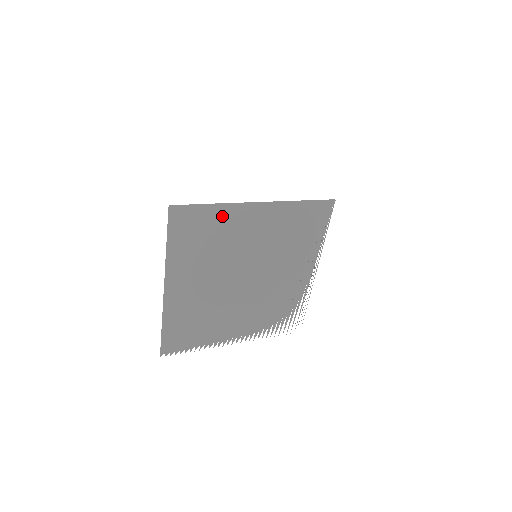
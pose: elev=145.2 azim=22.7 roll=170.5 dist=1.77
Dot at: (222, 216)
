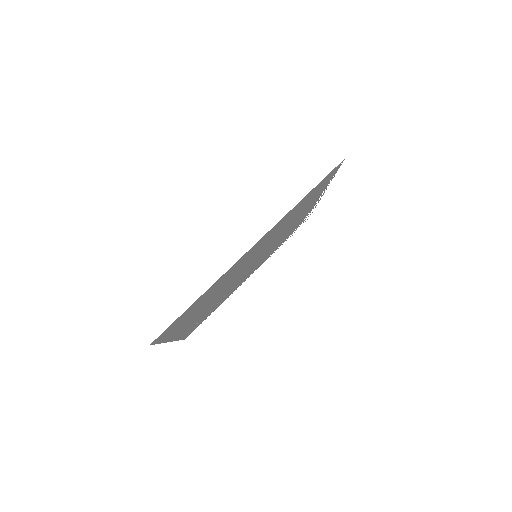
Dot at: occluded
